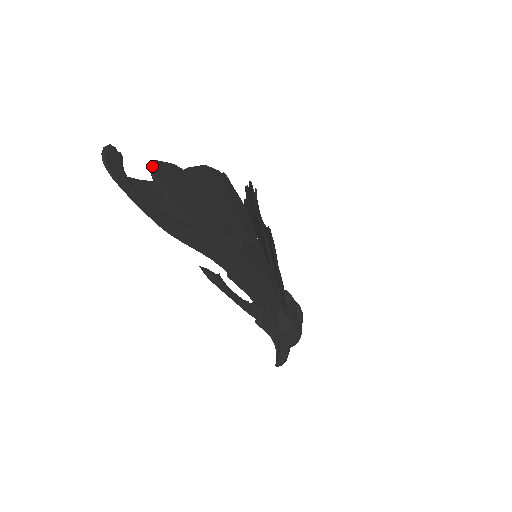
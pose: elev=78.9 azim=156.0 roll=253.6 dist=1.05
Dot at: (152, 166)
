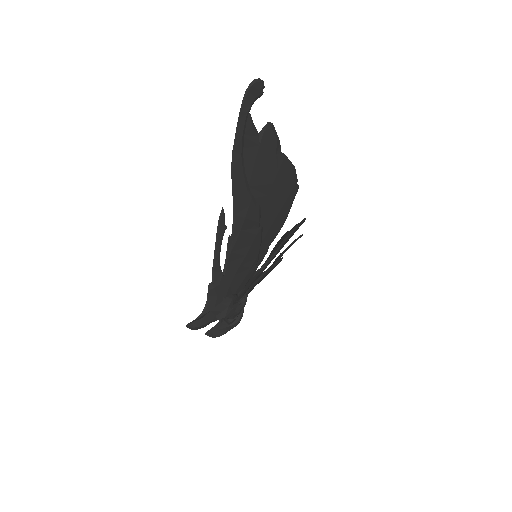
Dot at: (268, 126)
